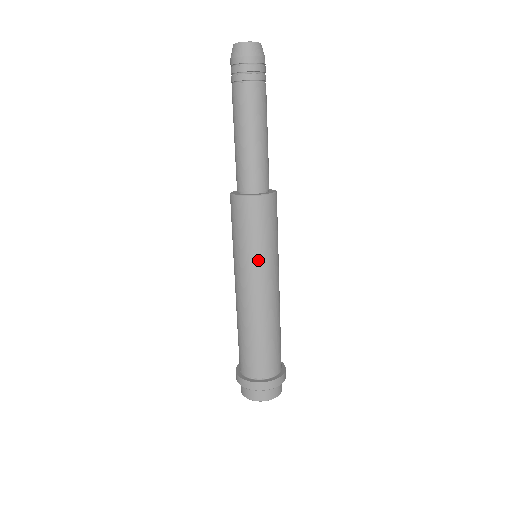
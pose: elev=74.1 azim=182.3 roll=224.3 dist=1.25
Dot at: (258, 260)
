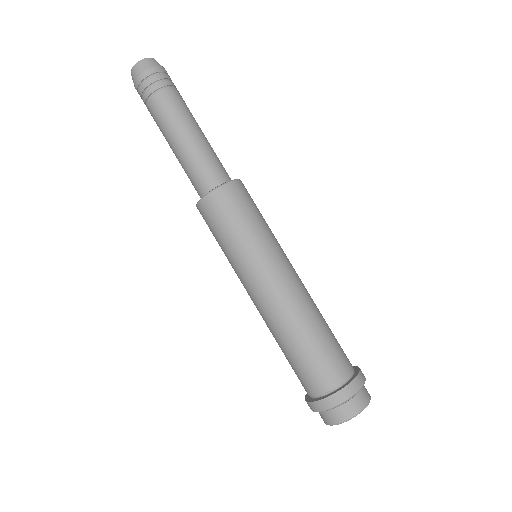
Dot at: (263, 247)
